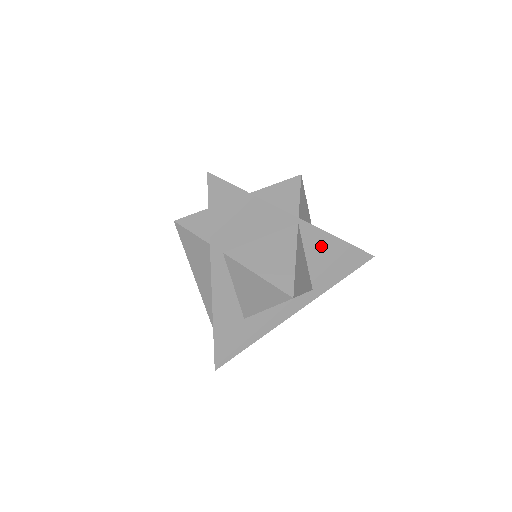
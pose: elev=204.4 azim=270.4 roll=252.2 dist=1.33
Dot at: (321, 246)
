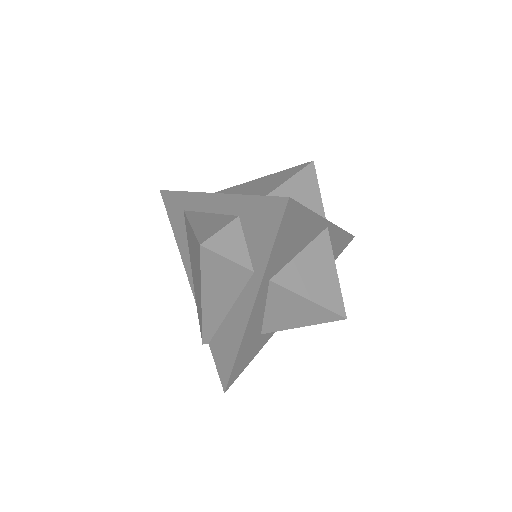
Dot at: (331, 242)
